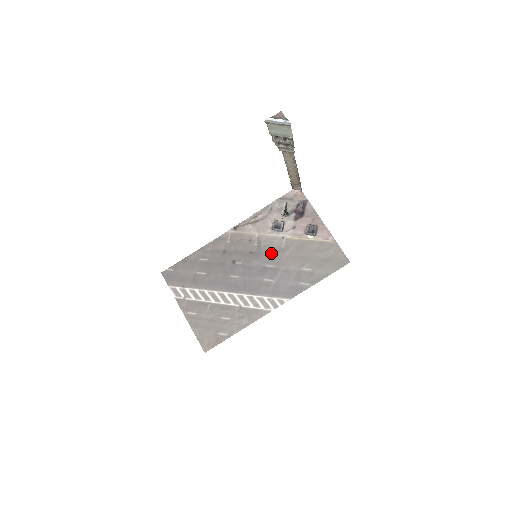
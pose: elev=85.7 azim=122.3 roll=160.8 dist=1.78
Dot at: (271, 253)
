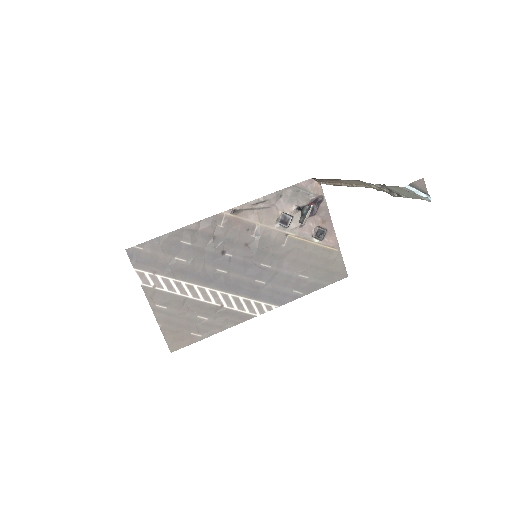
Dot at: (269, 251)
